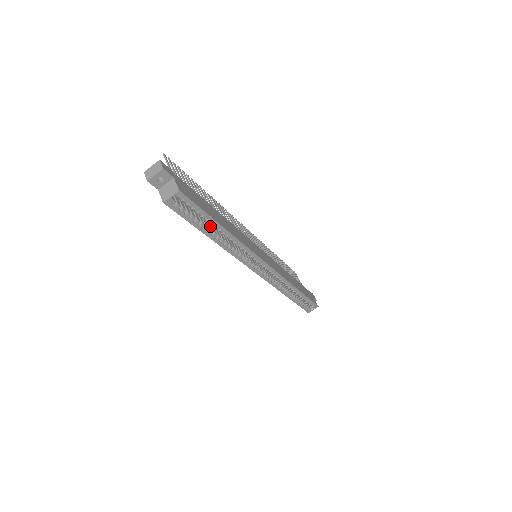
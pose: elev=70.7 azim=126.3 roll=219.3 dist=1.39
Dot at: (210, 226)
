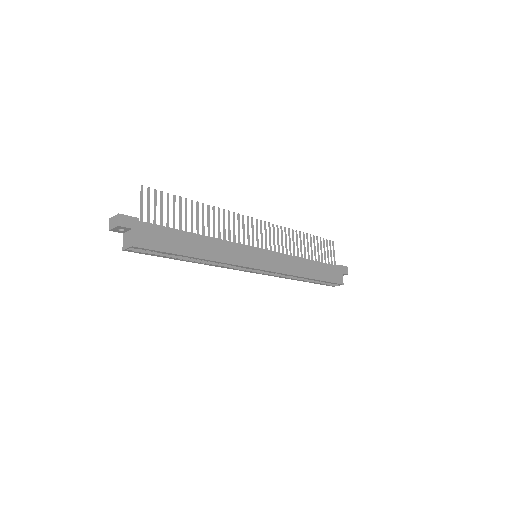
Dot at: occluded
